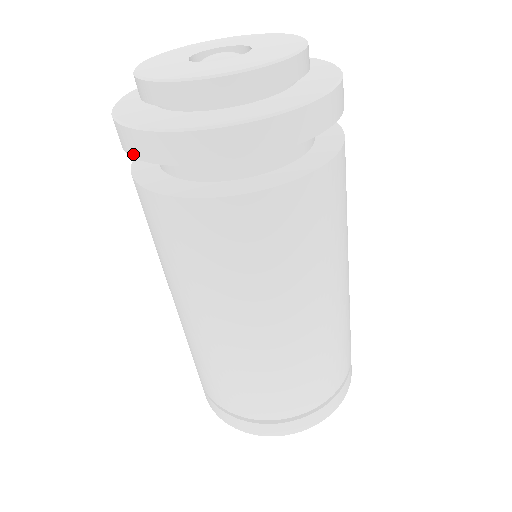
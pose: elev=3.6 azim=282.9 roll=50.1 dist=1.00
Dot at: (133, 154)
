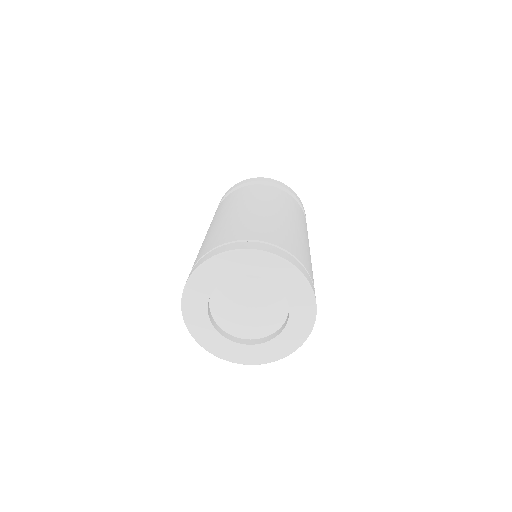
Dot at: (220, 202)
